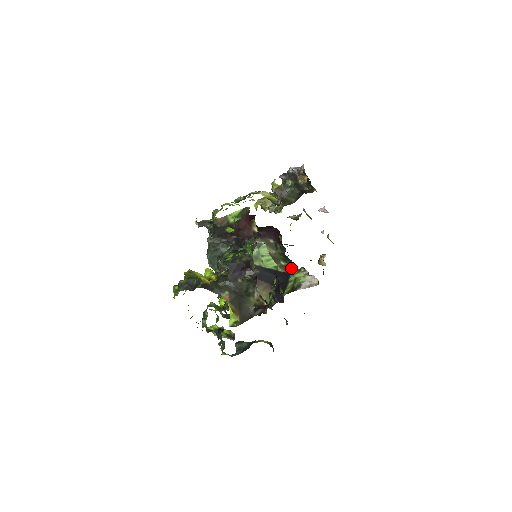
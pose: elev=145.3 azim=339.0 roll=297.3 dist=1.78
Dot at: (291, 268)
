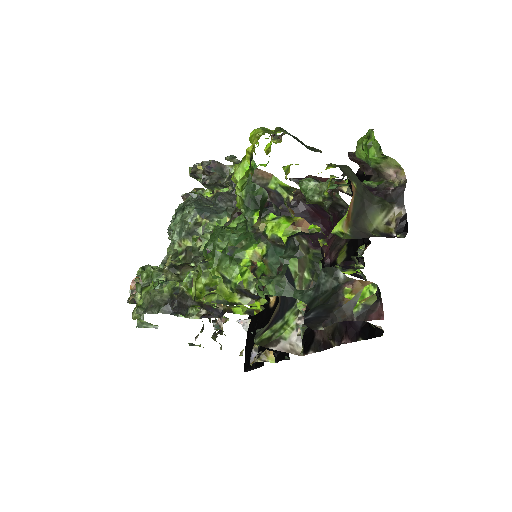
Dot at: occluded
